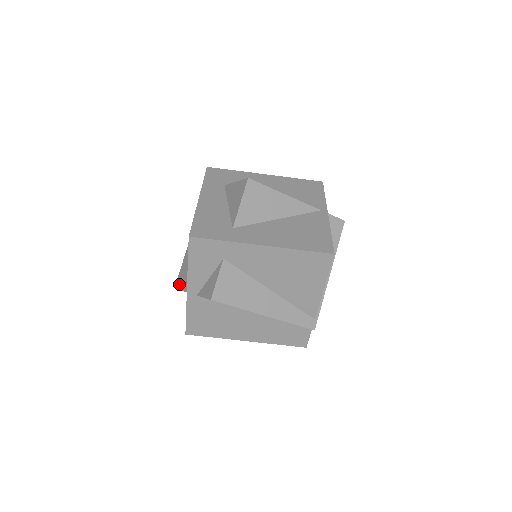
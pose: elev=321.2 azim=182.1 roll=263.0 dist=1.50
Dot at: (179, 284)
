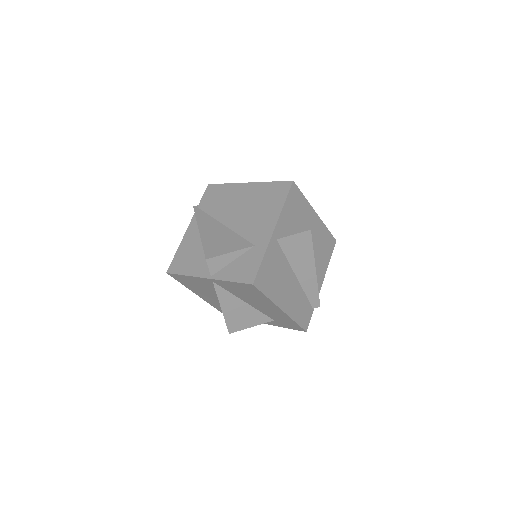
Dot at: (217, 252)
